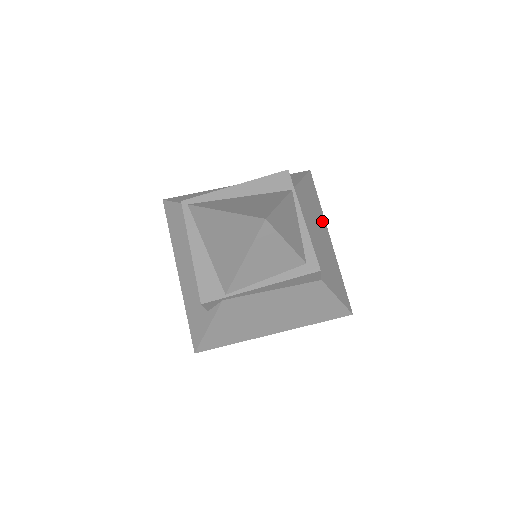
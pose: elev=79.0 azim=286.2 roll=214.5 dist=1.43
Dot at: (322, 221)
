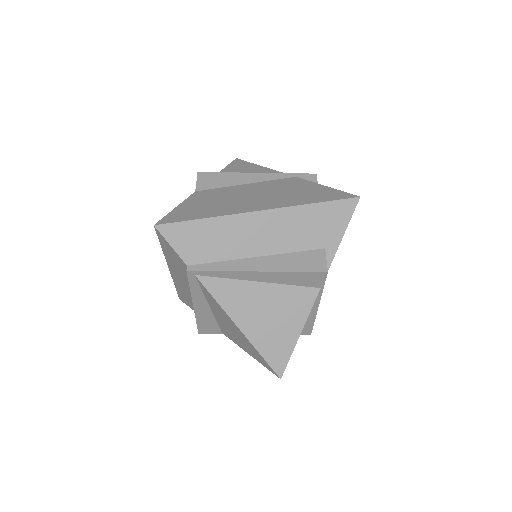
Dot at: occluded
